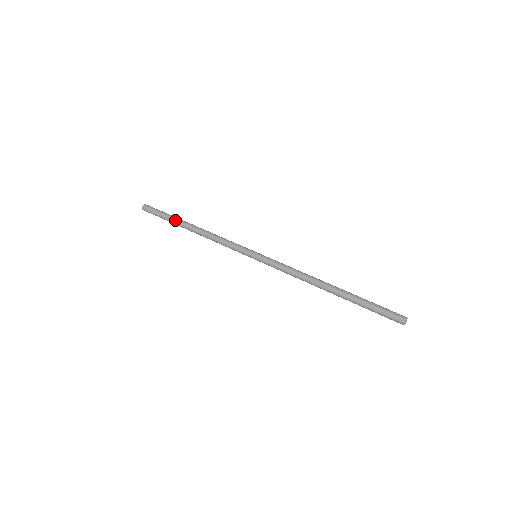
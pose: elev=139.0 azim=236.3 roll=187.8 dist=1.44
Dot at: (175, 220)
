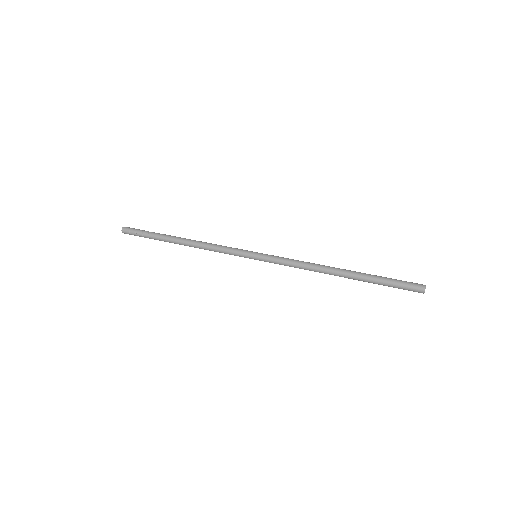
Dot at: (162, 235)
